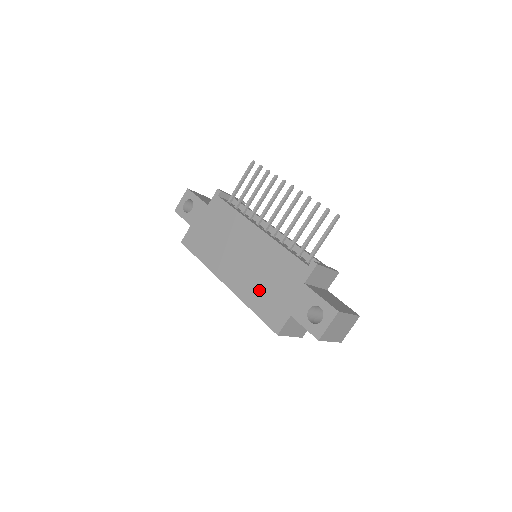
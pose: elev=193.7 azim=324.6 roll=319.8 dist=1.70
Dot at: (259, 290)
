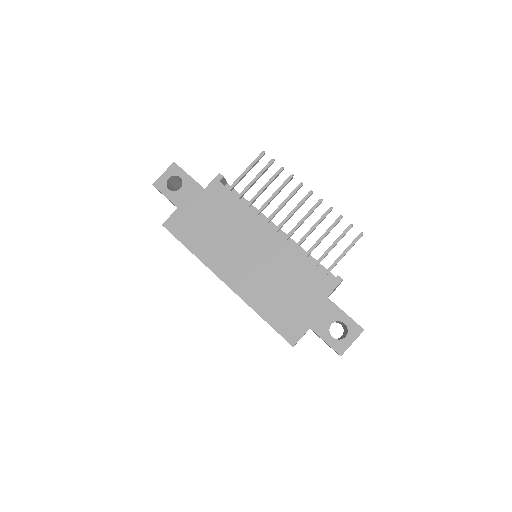
Dot at: (272, 297)
